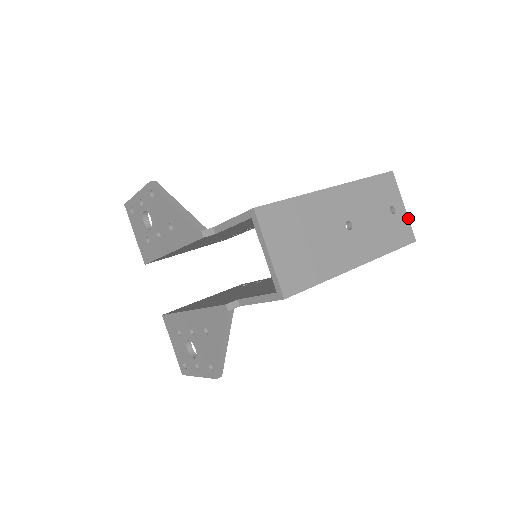
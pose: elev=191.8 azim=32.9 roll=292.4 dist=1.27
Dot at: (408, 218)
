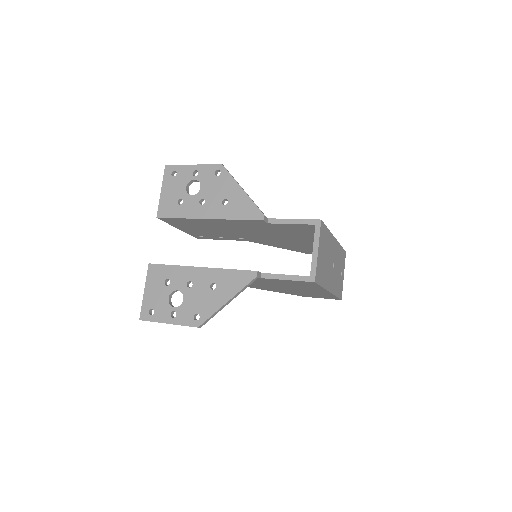
Dot at: occluded
